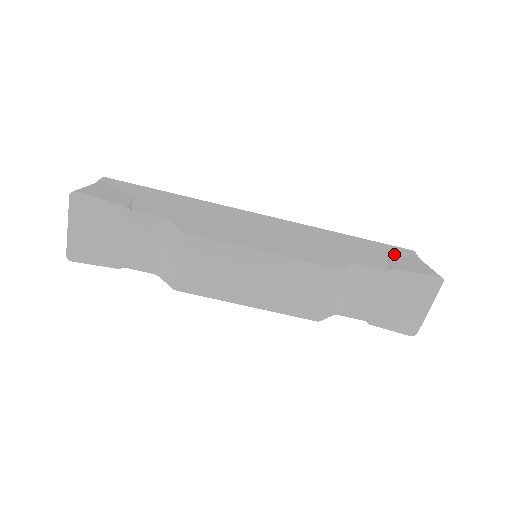
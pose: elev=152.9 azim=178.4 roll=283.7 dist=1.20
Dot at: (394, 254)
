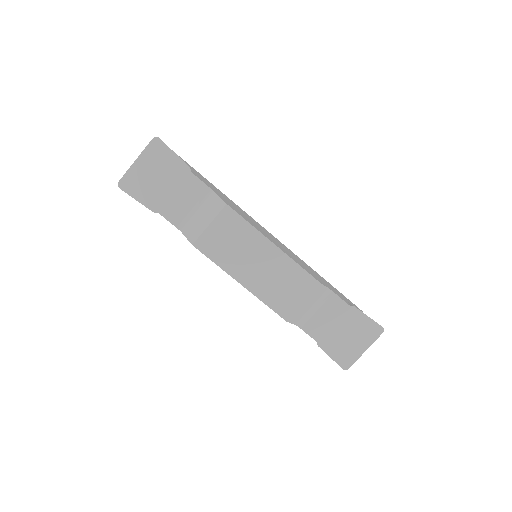
Dot at: (351, 303)
